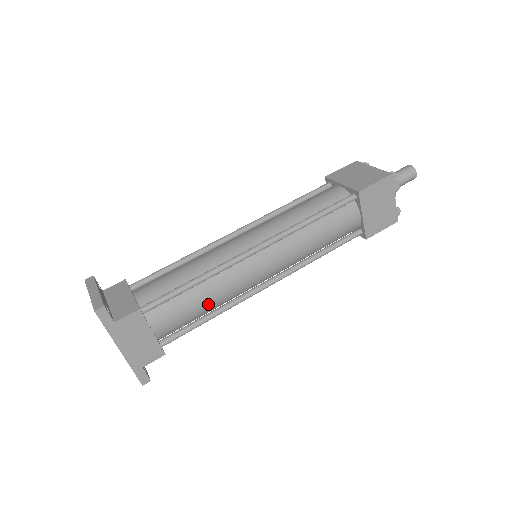
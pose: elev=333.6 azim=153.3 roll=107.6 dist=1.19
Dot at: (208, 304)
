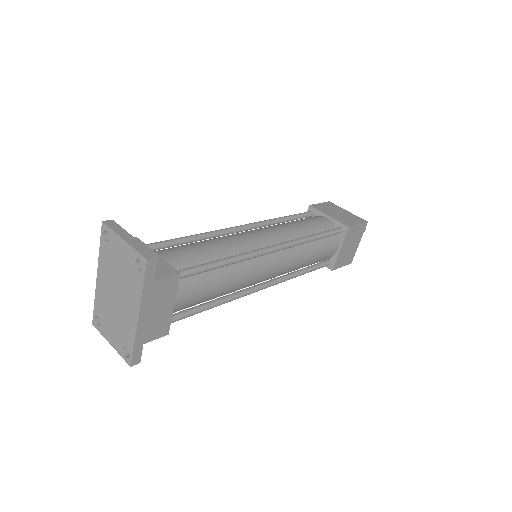
Dot at: (223, 290)
